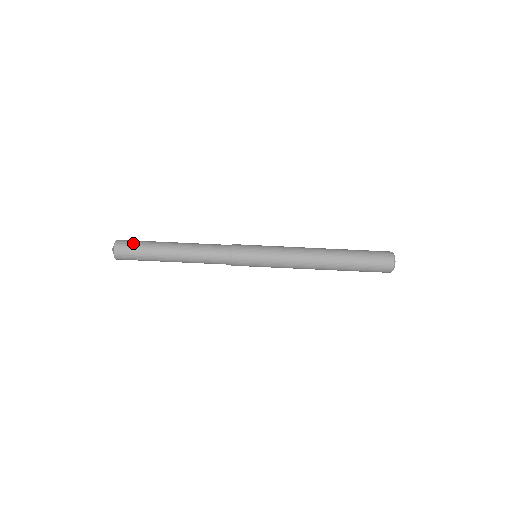
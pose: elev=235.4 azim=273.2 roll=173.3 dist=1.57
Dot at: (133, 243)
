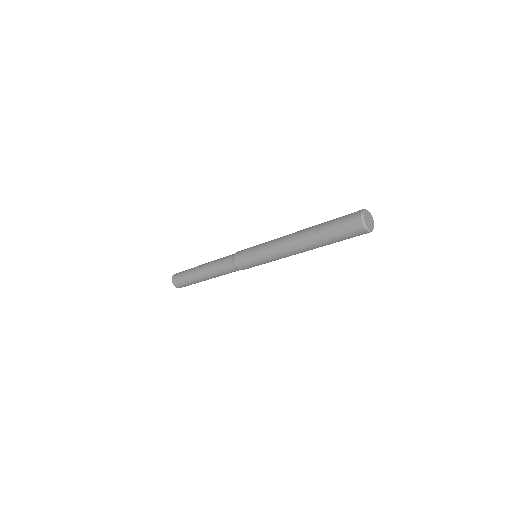
Dot at: (183, 284)
